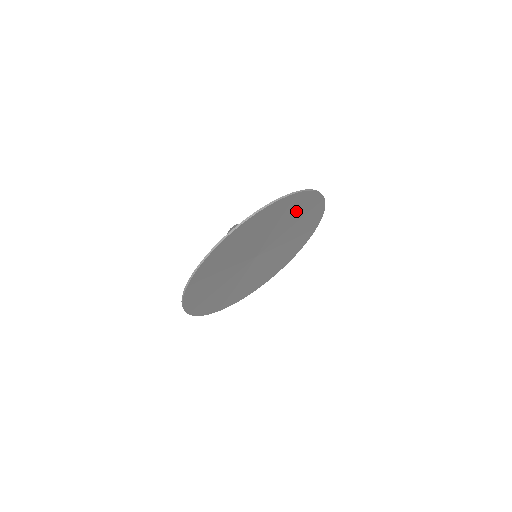
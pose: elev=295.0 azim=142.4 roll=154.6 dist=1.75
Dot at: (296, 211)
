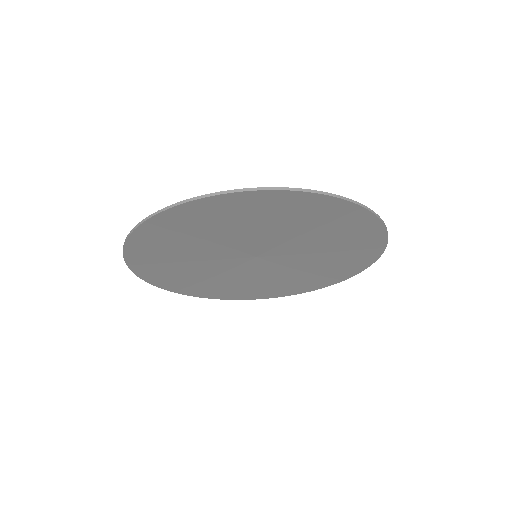
Dot at: (340, 232)
